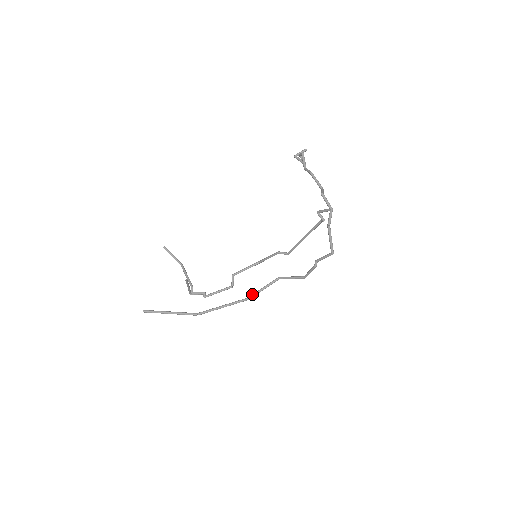
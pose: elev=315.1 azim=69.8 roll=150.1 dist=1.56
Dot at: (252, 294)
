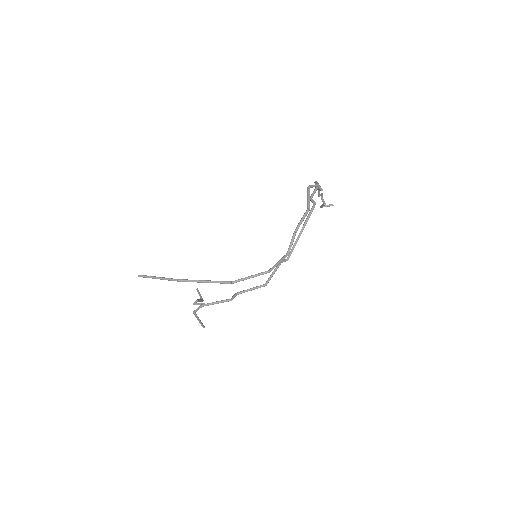
Dot at: (237, 280)
